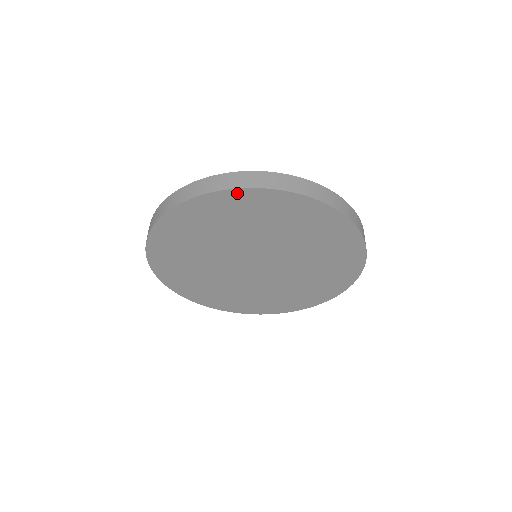
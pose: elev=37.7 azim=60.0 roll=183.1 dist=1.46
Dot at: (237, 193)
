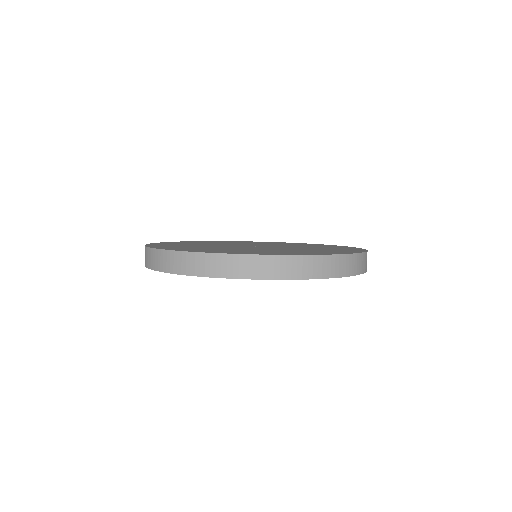
Dot at: occluded
